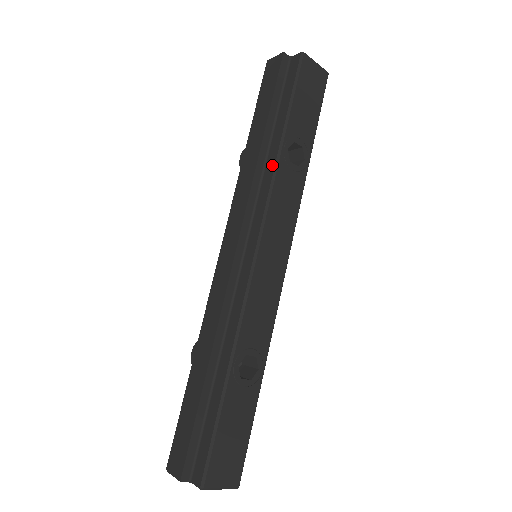
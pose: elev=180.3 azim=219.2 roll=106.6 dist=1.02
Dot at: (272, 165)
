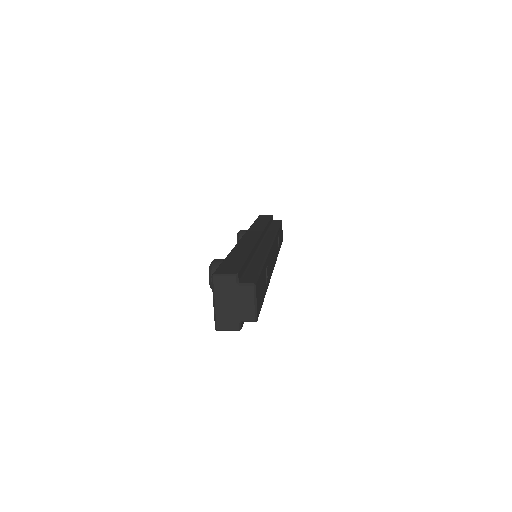
Dot at: (274, 231)
